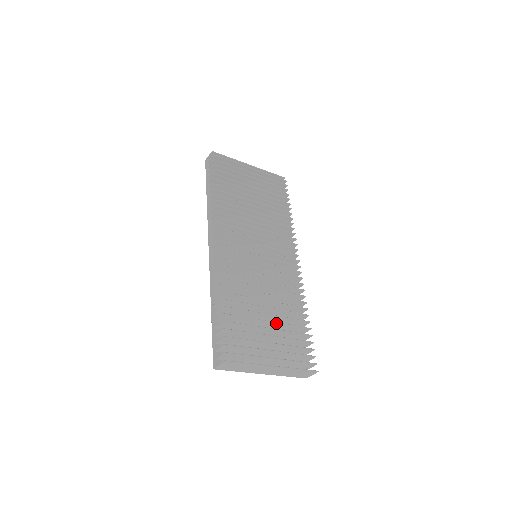
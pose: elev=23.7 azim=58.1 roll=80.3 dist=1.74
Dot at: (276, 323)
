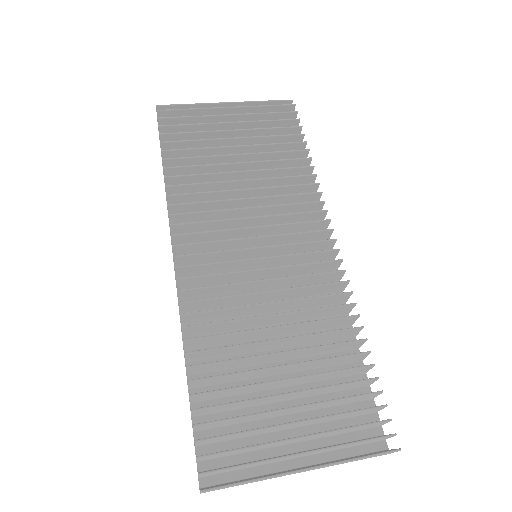
Dot at: (301, 377)
